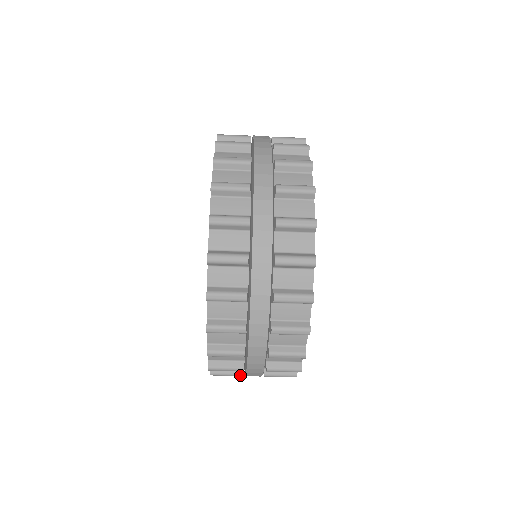
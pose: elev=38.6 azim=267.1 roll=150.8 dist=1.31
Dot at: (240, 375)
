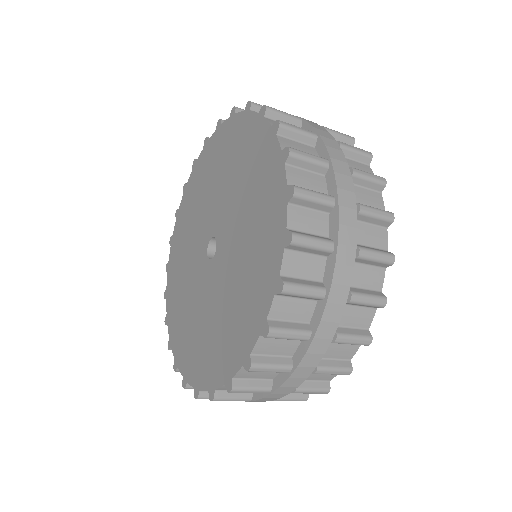
Dot at: (268, 390)
